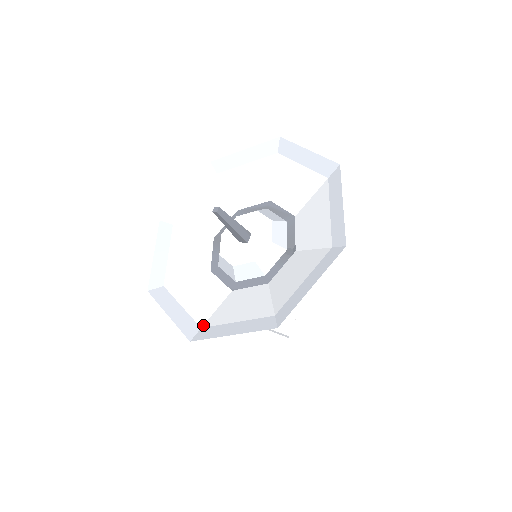
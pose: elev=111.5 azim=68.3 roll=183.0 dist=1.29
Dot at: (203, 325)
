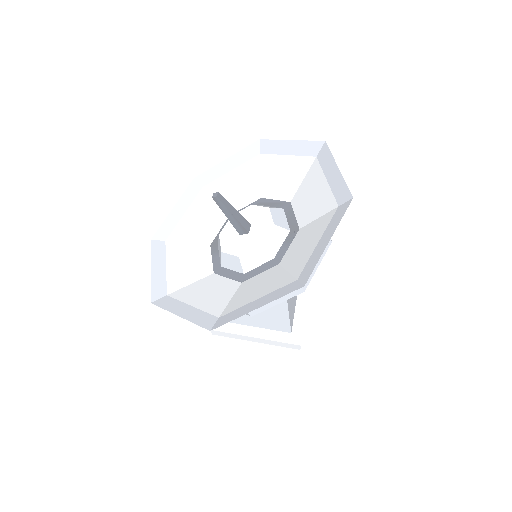
Dot at: (220, 315)
